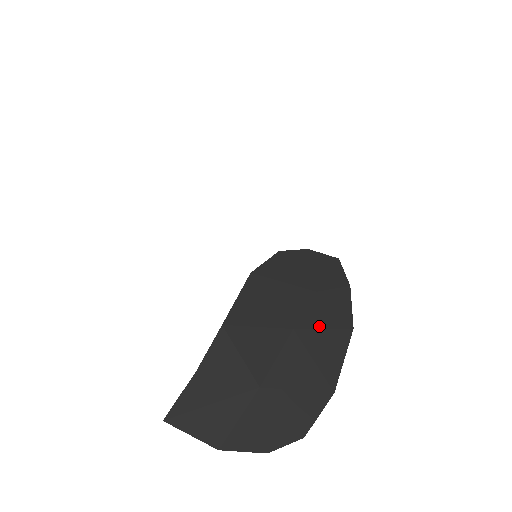
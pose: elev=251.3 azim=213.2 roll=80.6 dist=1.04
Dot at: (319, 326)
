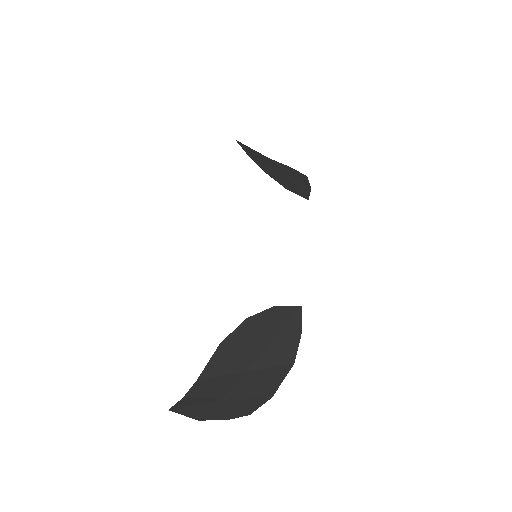
Dot at: (267, 366)
